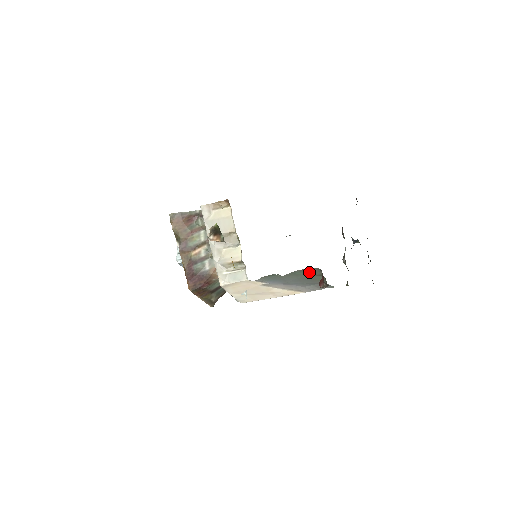
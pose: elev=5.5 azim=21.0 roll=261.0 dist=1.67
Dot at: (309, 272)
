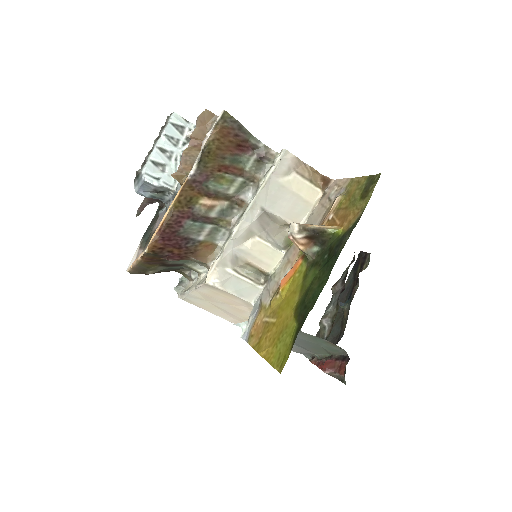
Dot at: (330, 347)
